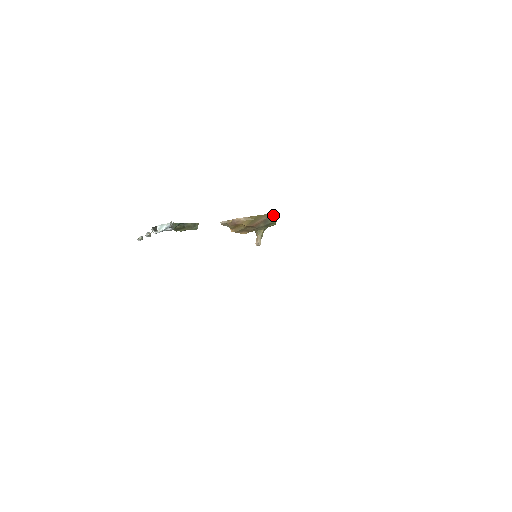
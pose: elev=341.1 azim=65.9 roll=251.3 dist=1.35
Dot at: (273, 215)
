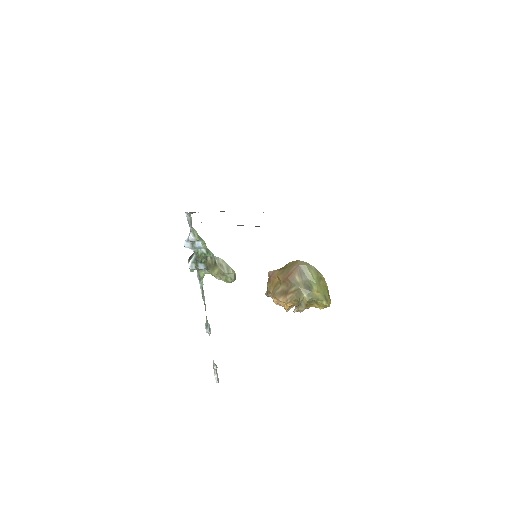
Dot at: (311, 267)
